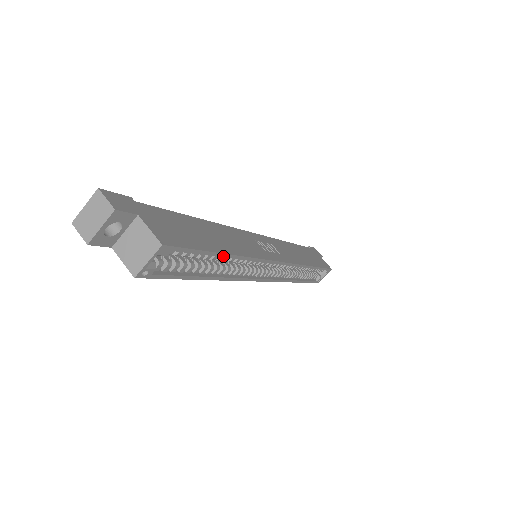
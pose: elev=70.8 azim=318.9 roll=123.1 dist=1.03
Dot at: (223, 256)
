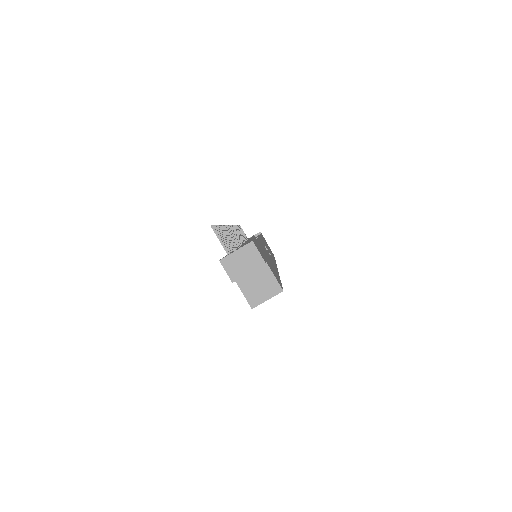
Dot at: occluded
